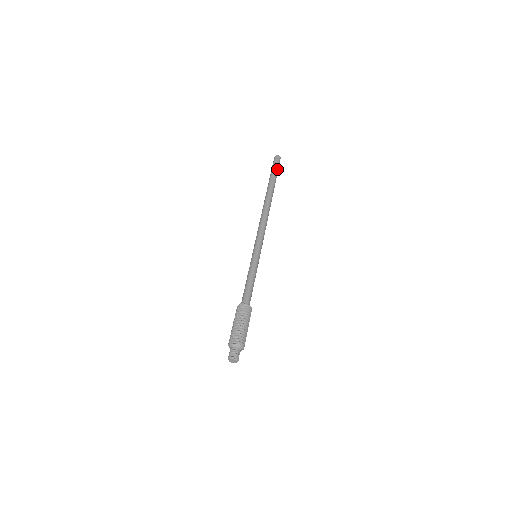
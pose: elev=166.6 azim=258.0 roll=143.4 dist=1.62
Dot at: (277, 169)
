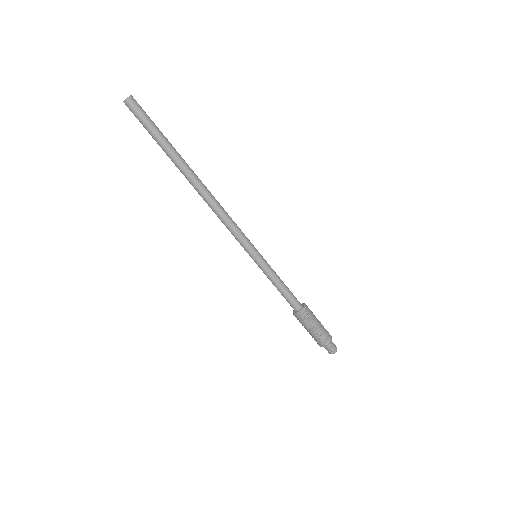
Dot at: (152, 122)
